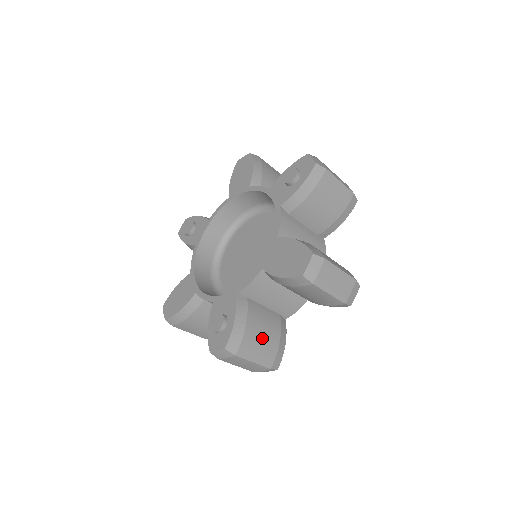
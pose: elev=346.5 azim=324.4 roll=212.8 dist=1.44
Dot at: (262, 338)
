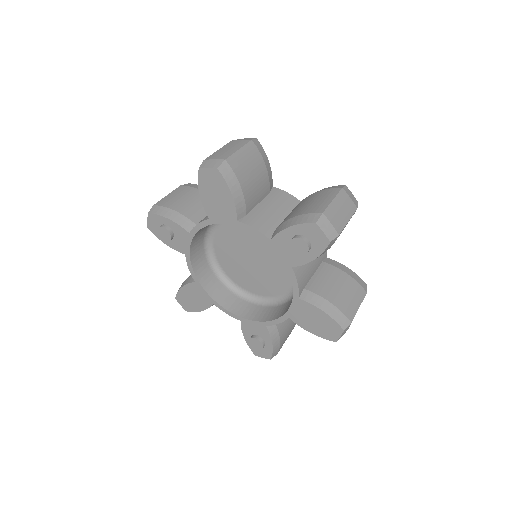
Dot at: (289, 327)
